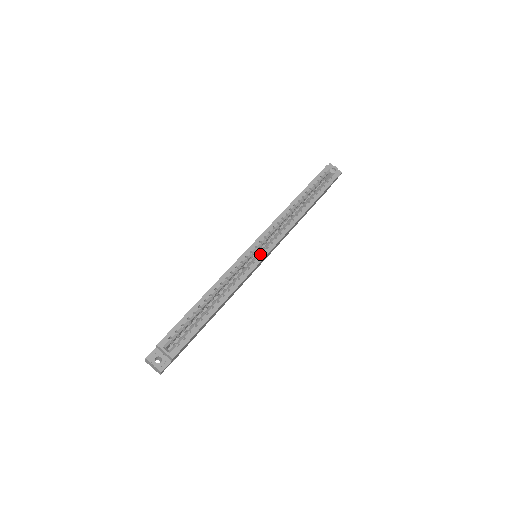
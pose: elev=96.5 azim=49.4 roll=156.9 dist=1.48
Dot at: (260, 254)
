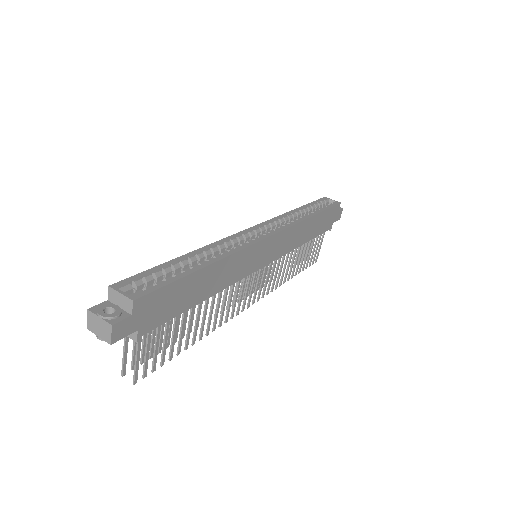
Dot at: (260, 235)
